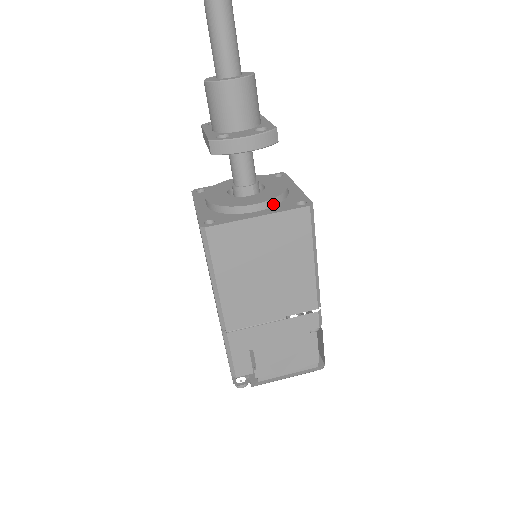
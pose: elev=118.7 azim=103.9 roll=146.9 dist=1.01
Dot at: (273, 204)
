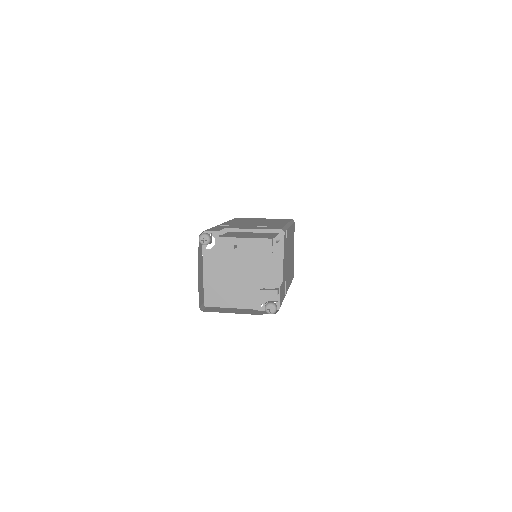
Dot at: occluded
